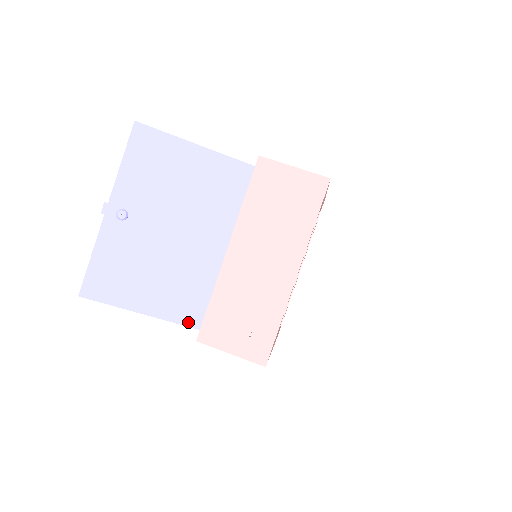
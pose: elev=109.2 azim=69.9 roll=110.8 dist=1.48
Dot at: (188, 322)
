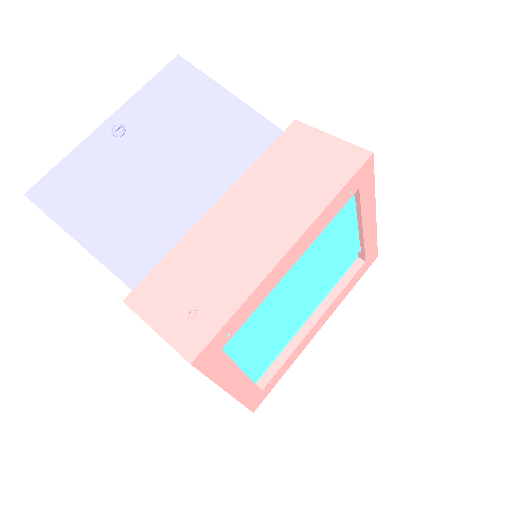
Dot at: (127, 277)
